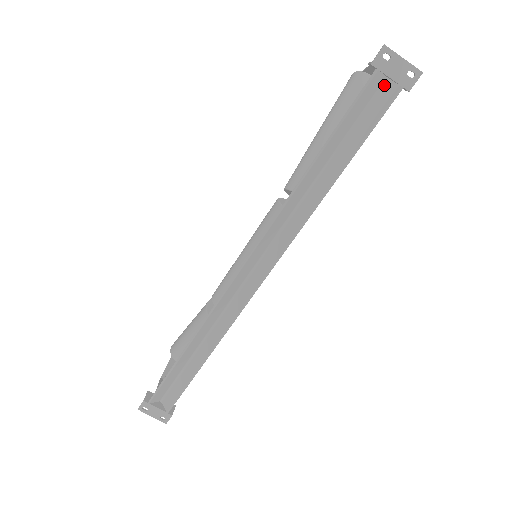
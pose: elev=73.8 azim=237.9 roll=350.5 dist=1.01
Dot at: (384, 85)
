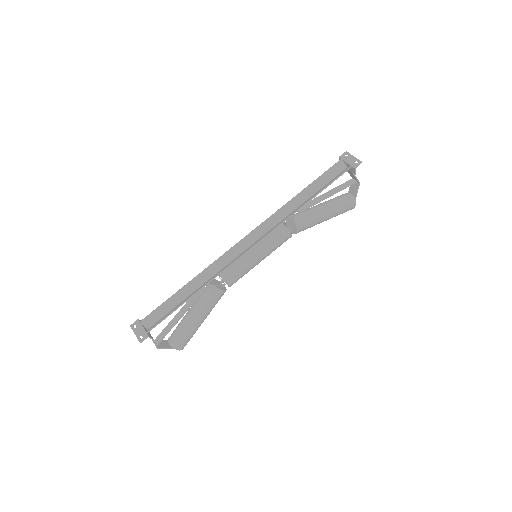
Dot at: (345, 169)
